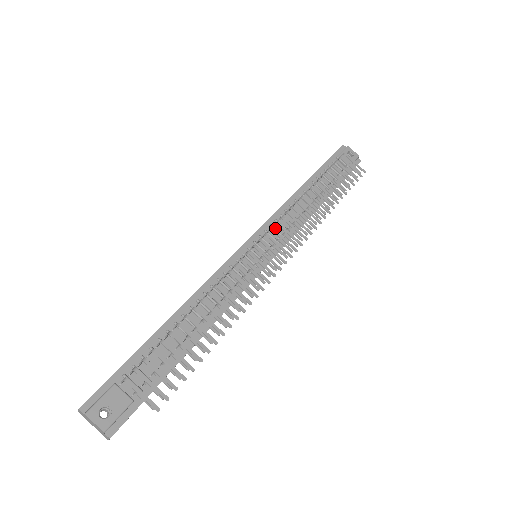
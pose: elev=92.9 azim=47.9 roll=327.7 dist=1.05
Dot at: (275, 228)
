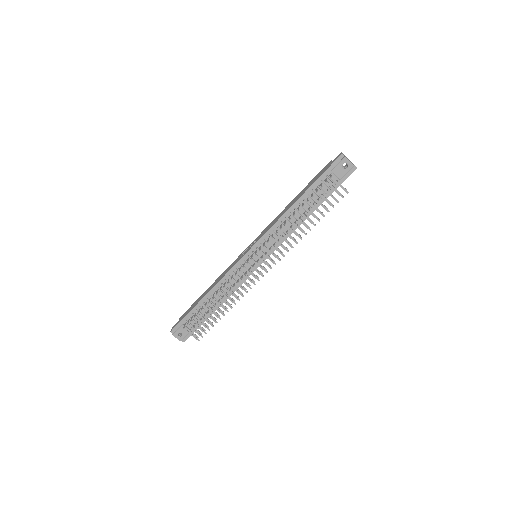
Dot at: occluded
